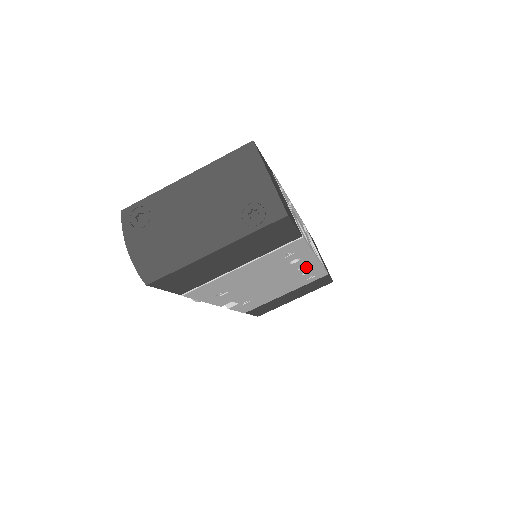
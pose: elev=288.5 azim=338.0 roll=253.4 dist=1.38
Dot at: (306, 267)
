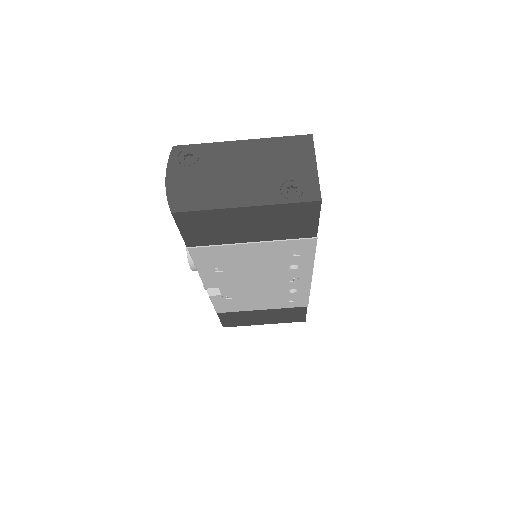
Dot at: (297, 282)
